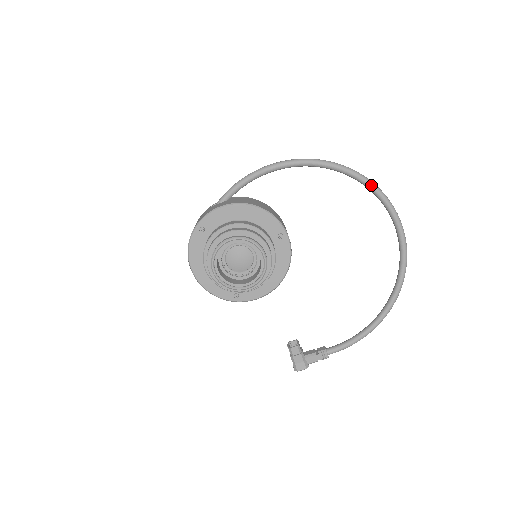
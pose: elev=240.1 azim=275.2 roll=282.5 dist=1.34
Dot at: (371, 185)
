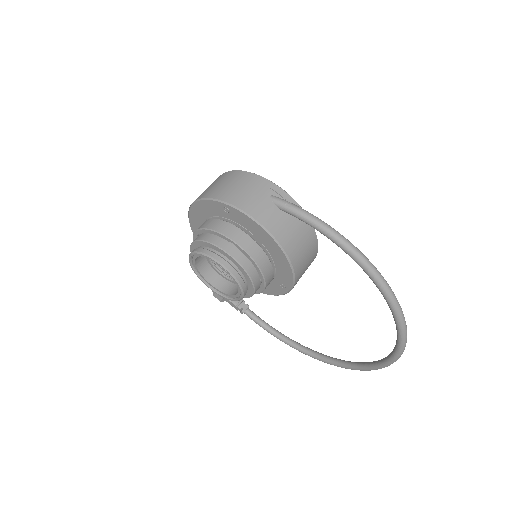
Dot at: (400, 348)
